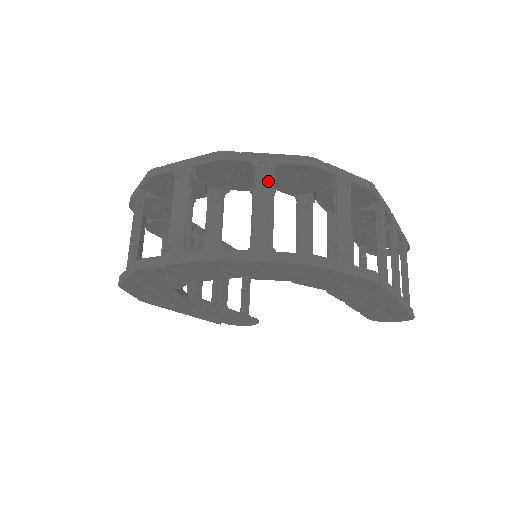
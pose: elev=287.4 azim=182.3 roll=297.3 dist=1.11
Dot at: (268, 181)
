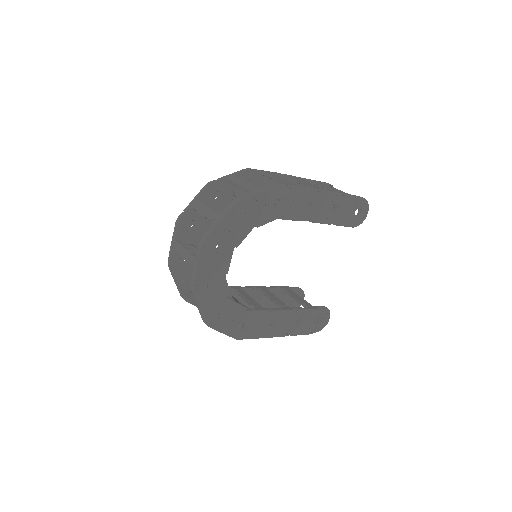
Dot at: (200, 205)
